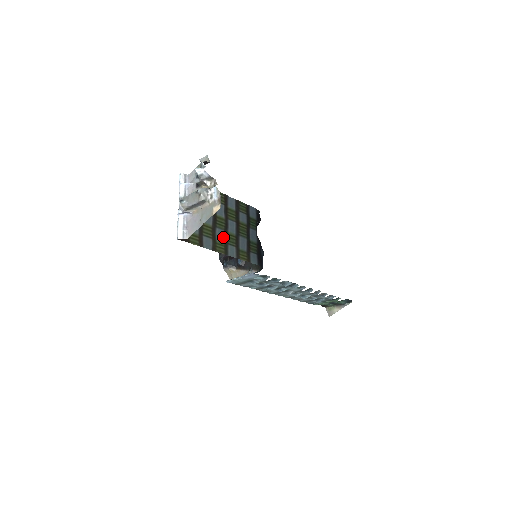
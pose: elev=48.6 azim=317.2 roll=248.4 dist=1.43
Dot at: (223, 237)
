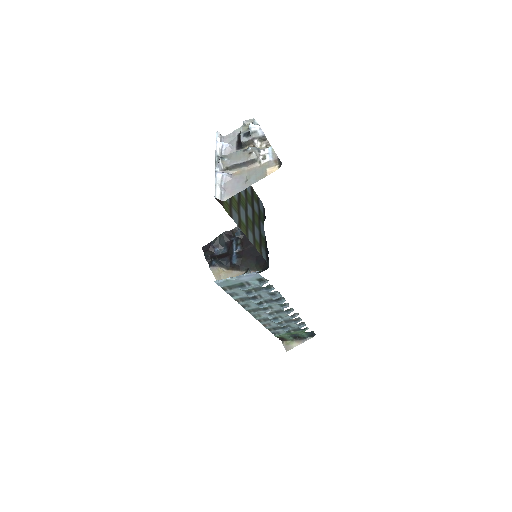
Dot at: (245, 218)
